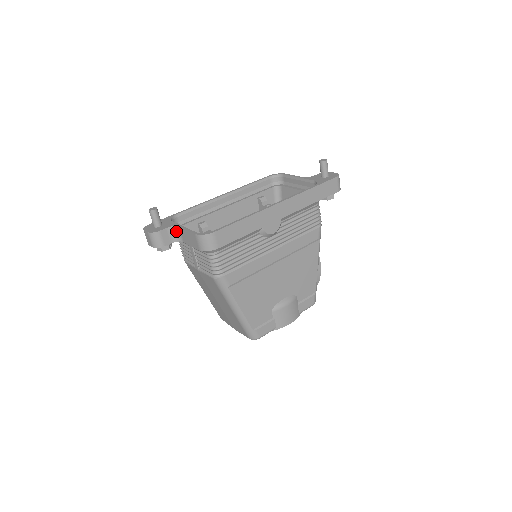
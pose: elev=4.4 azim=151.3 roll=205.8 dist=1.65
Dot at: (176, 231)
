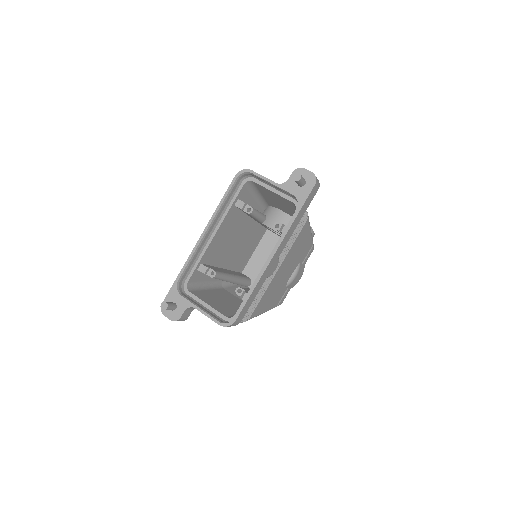
Dot at: occluded
